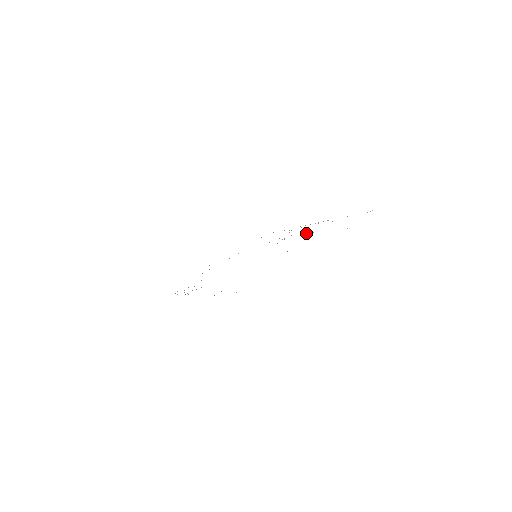
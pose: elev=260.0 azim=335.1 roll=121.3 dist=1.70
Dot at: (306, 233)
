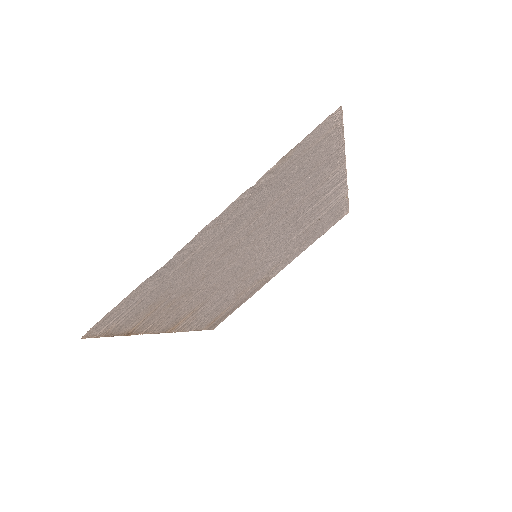
Dot at: (301, 199)
